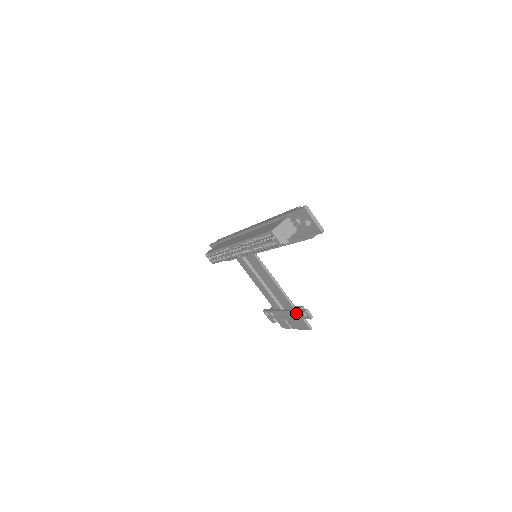
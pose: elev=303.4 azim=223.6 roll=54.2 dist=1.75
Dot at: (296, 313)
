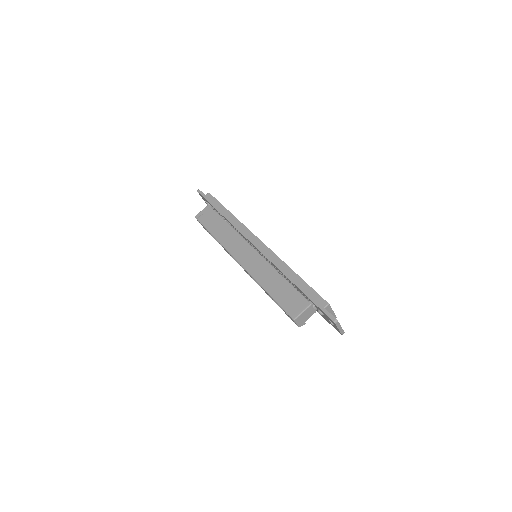
Dot at: occluded
